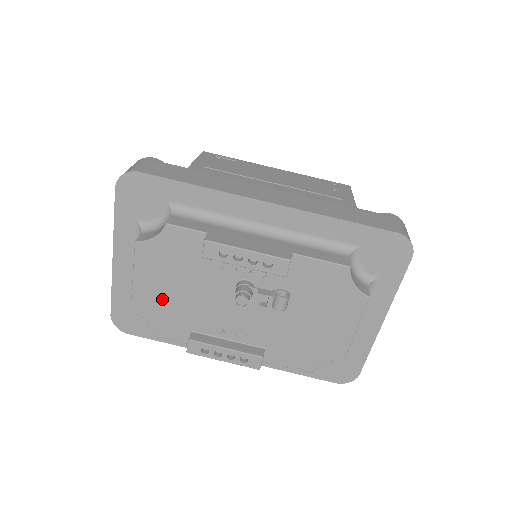
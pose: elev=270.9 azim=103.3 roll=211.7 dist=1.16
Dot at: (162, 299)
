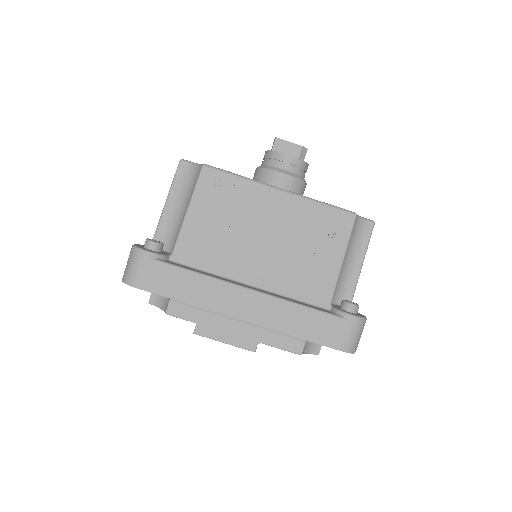
Dot at: occluded
